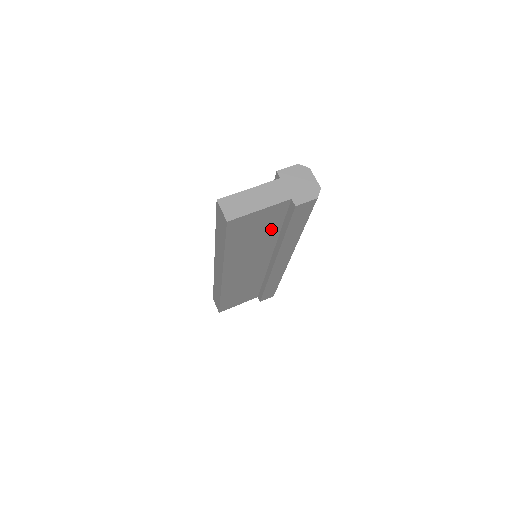
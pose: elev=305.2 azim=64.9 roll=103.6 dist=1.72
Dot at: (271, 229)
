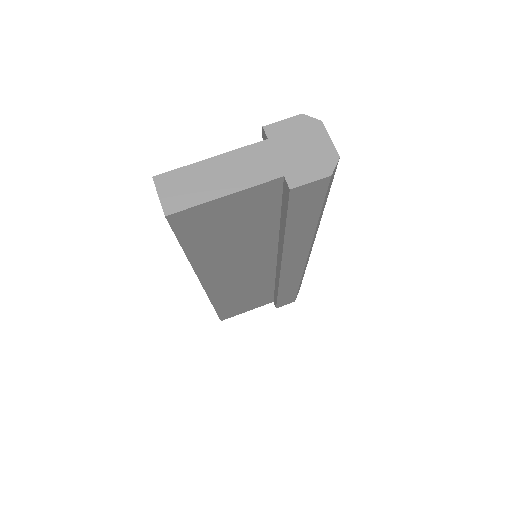
Dot at: (261, 224)
